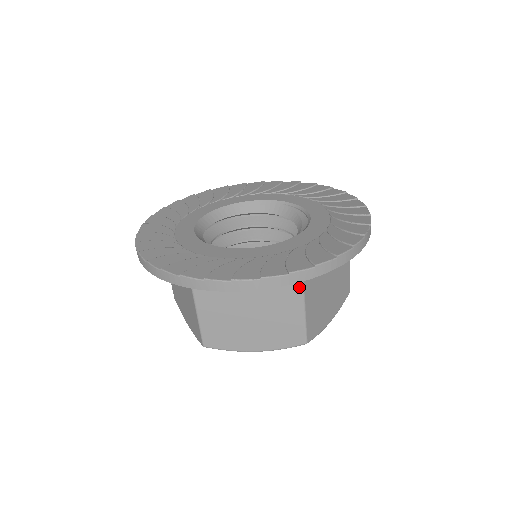
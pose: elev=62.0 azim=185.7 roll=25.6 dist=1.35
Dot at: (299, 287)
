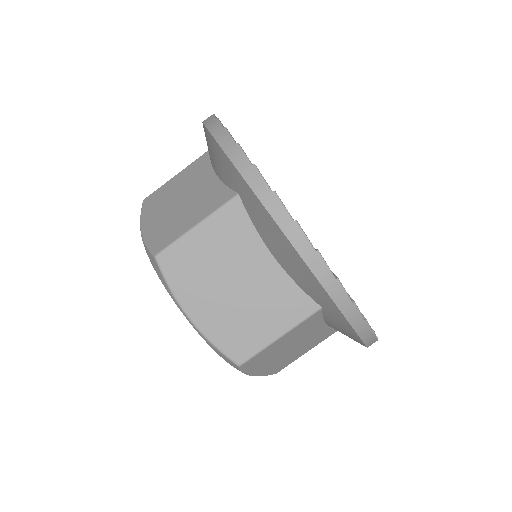
Dot at: (226, 200)
